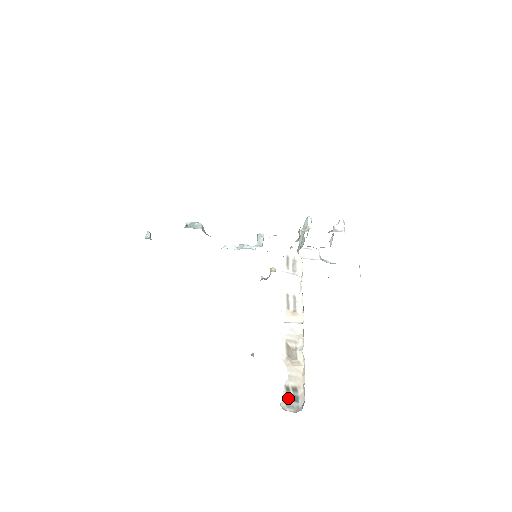
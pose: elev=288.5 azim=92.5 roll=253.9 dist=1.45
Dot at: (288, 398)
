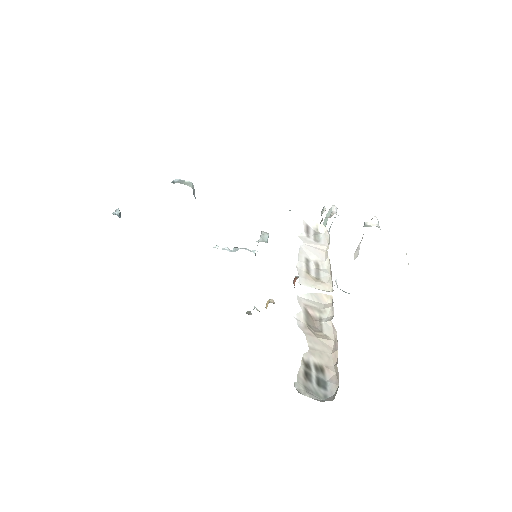
Dot at: (308, 379)
